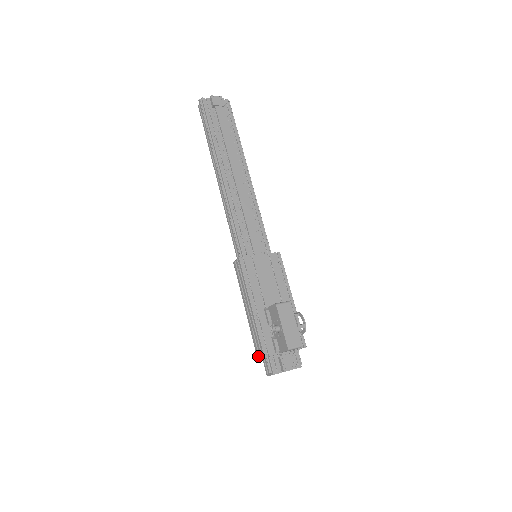
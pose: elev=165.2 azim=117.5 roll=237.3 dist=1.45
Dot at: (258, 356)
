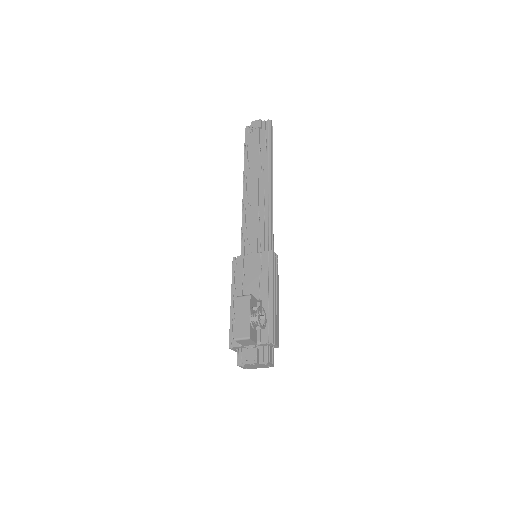
Dot at: occluded
